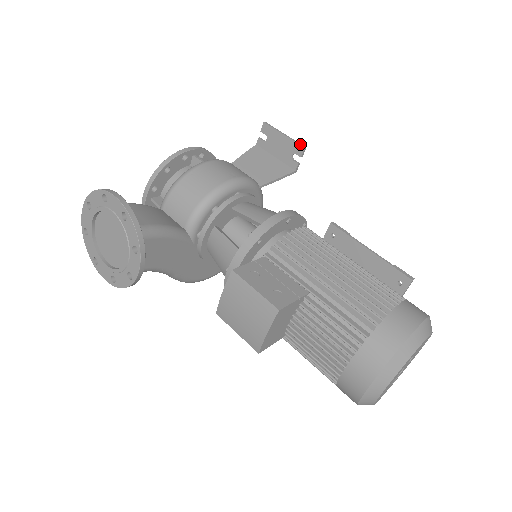
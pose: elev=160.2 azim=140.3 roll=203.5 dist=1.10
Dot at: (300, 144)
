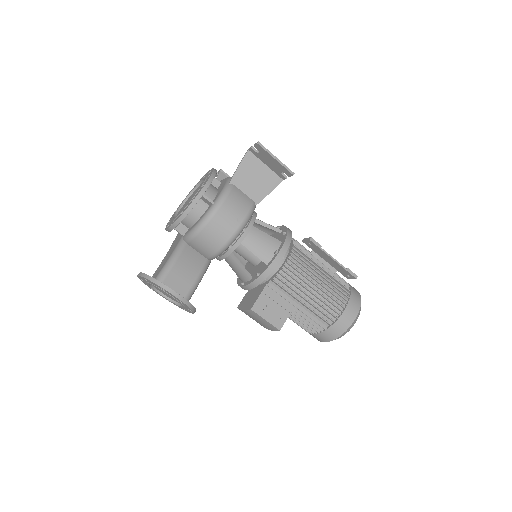
Dot at: (290, 171)
